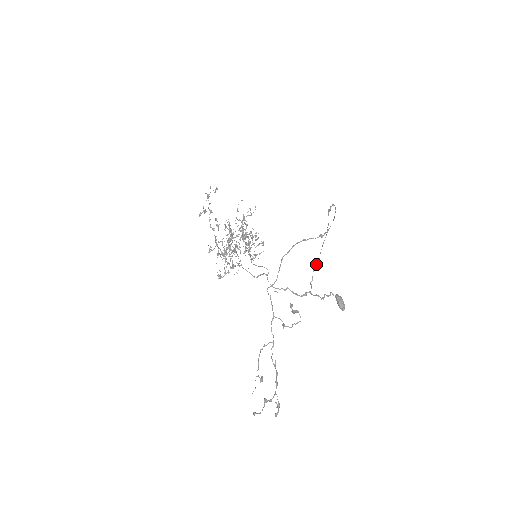
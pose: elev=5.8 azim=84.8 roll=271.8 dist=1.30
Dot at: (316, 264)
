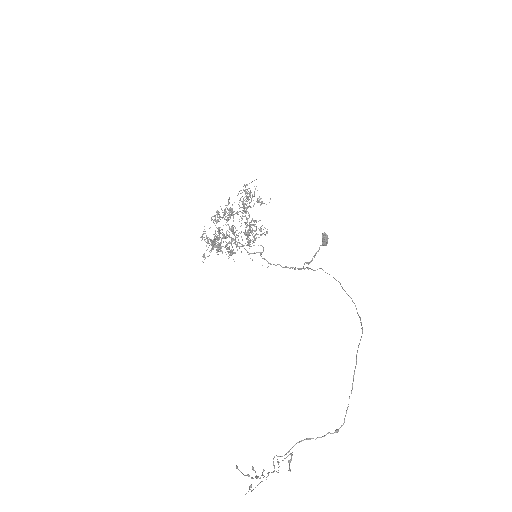
Dot at: (317, 269)
